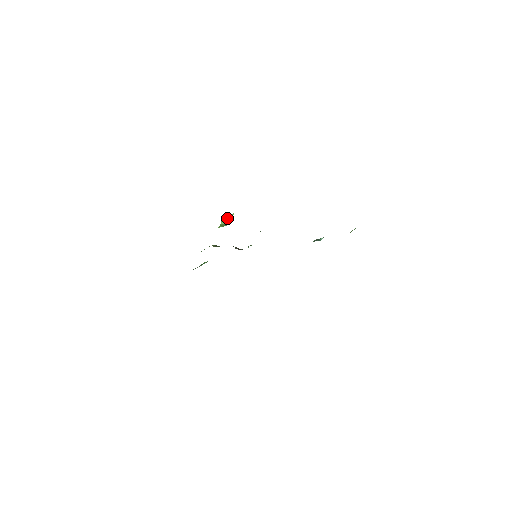
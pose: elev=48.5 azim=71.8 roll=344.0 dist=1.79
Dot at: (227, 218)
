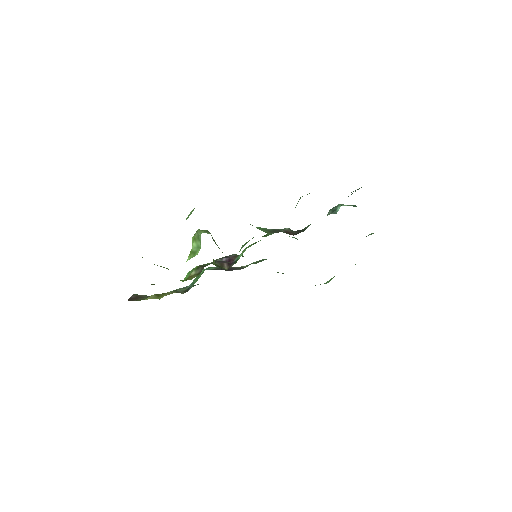
Dot at: (196, 238)
